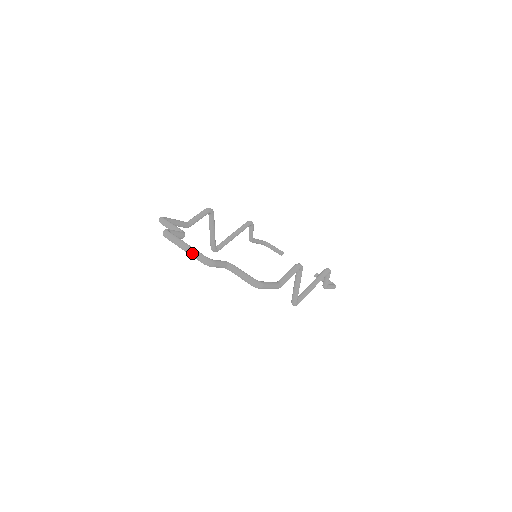
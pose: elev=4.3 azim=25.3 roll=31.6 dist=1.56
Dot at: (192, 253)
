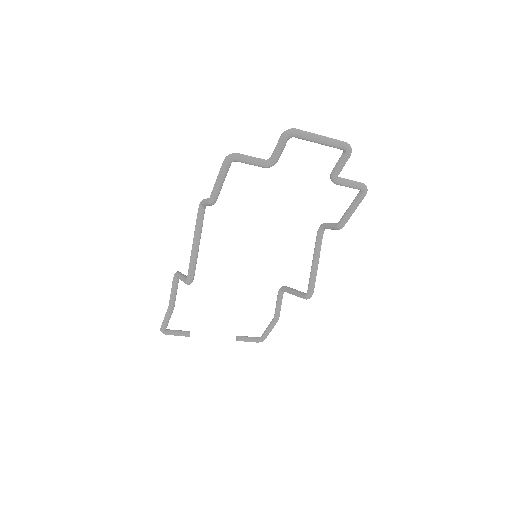
Dot at: (334, 139)
